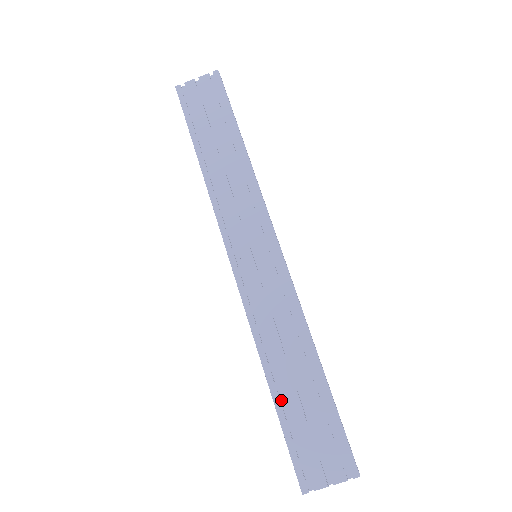
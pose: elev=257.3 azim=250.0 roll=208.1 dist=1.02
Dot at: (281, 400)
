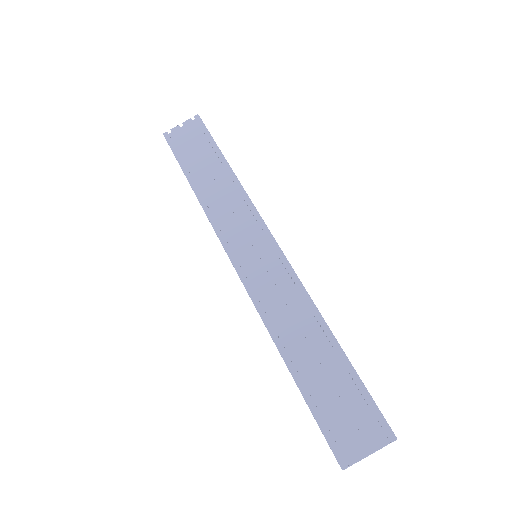
Dot at: (303, 381)
